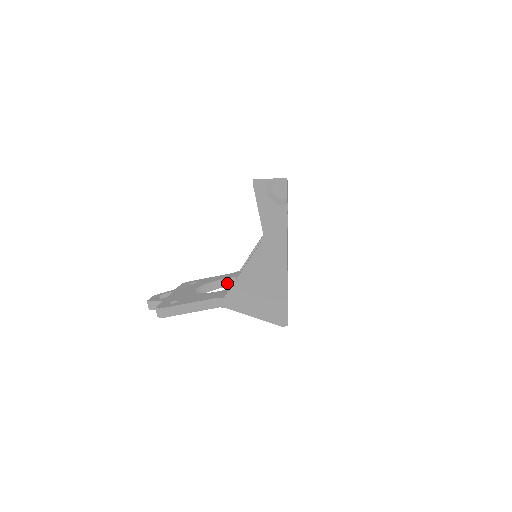
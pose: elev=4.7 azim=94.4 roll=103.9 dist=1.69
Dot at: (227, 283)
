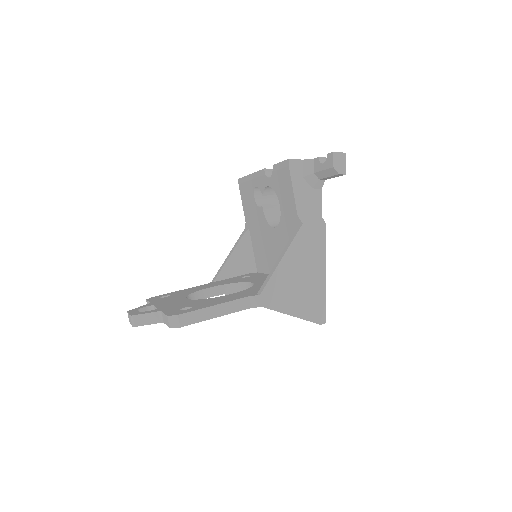
Dot at: (211, 293)
